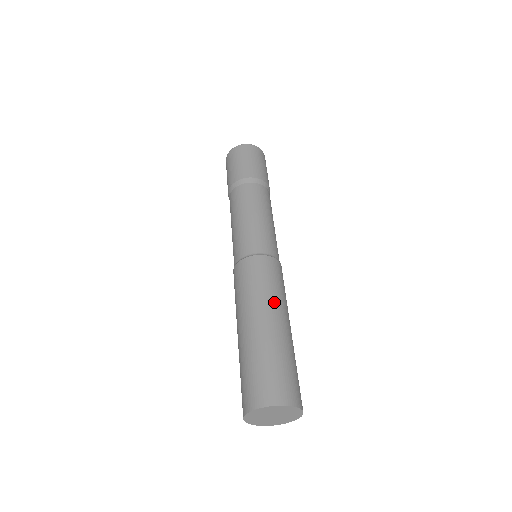
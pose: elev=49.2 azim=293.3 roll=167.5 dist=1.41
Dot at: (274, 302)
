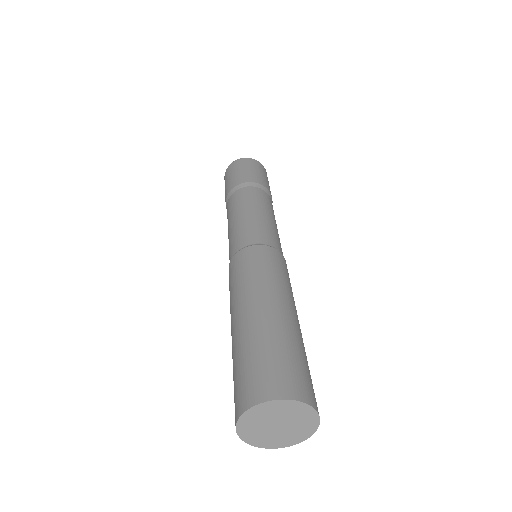
Dot at: (259, 288)
